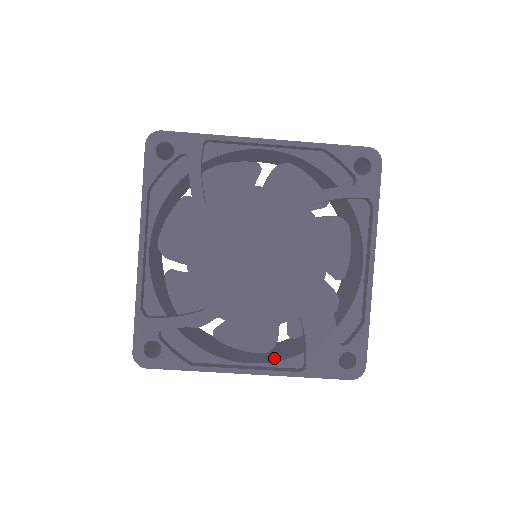
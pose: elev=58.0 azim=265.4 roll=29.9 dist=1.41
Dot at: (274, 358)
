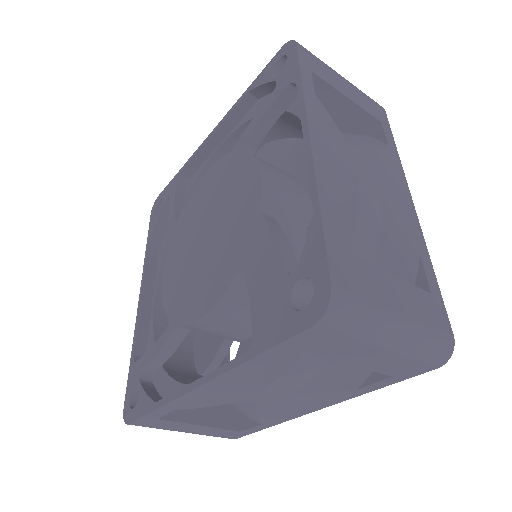
Dot at: occluded
